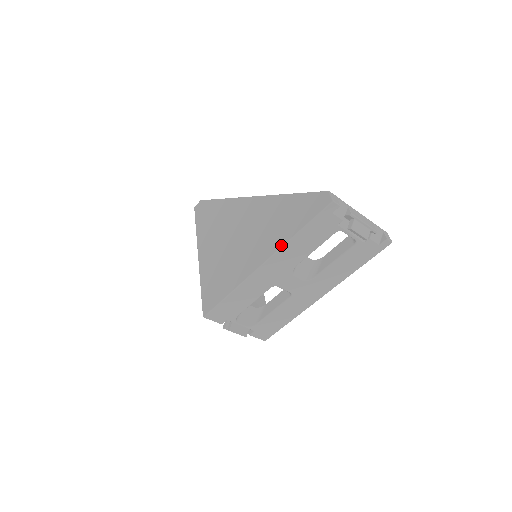
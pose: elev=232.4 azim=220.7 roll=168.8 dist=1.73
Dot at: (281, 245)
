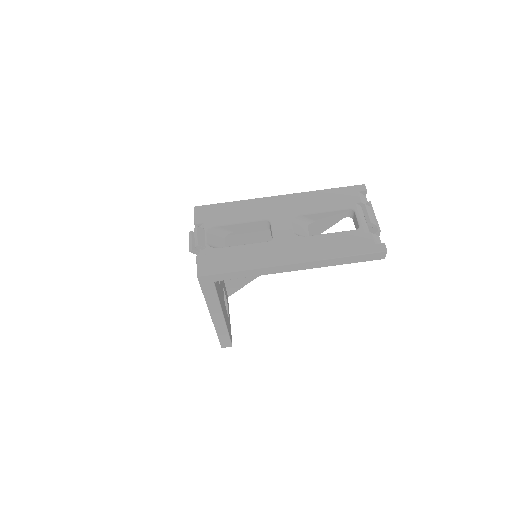
Dot at: (306, 193)
